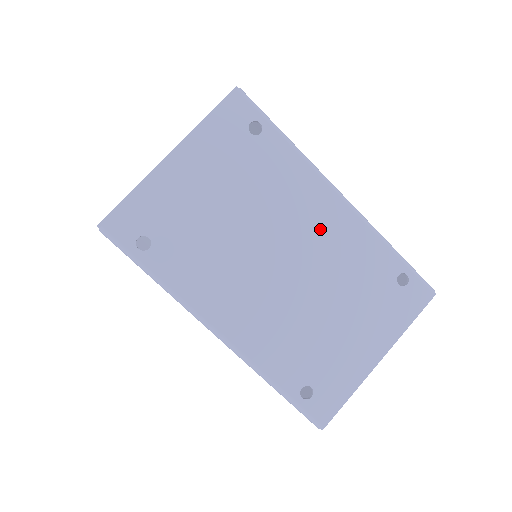
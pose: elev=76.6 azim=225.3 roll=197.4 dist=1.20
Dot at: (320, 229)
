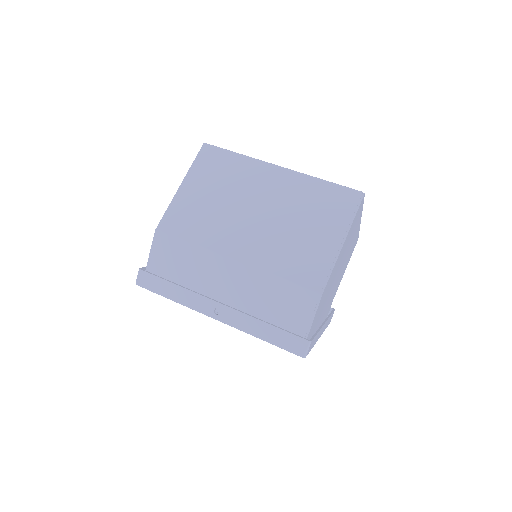
Dot at: occluded
